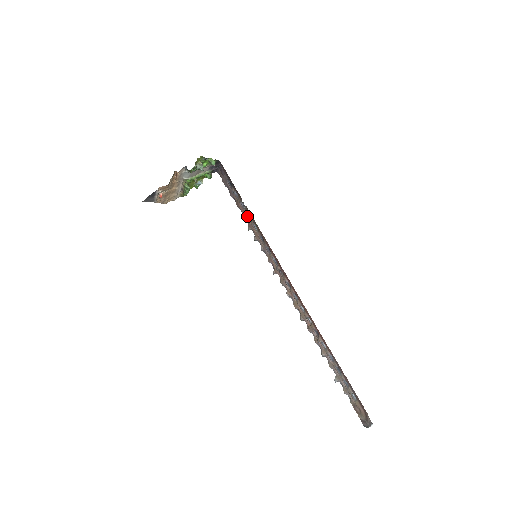
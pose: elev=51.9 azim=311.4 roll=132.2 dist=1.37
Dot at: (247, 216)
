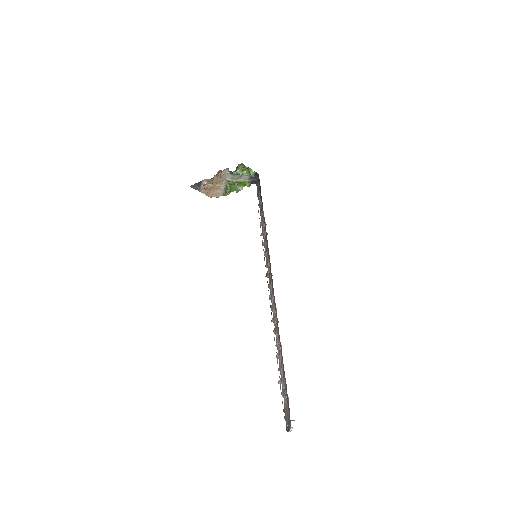
Dot at: (263, 224)
